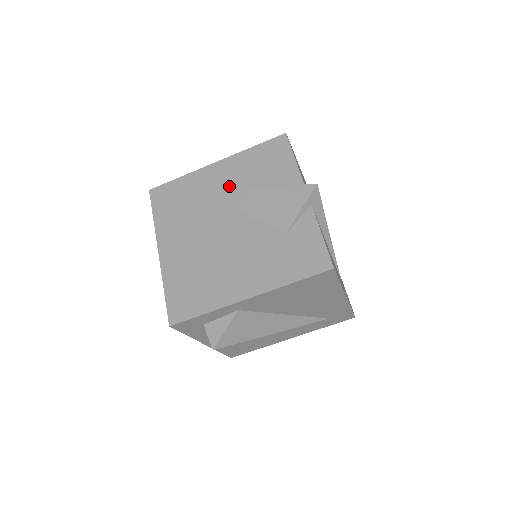
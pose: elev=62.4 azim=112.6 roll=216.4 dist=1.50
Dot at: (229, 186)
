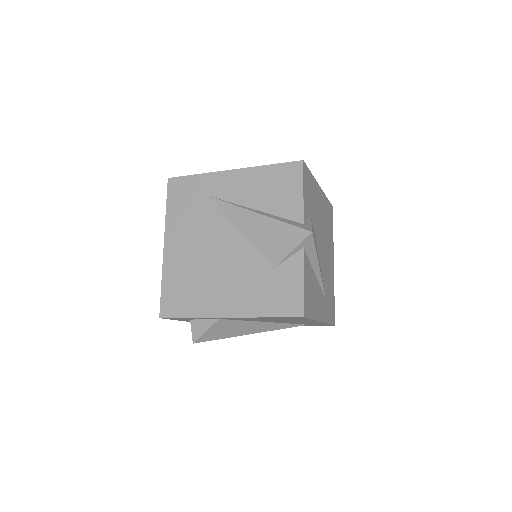
Dot at: (237, 200)
